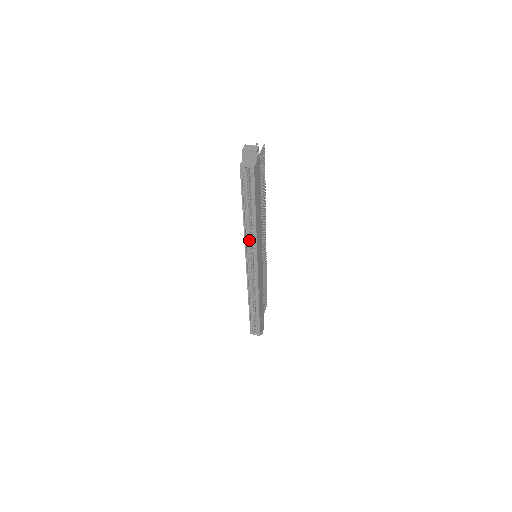
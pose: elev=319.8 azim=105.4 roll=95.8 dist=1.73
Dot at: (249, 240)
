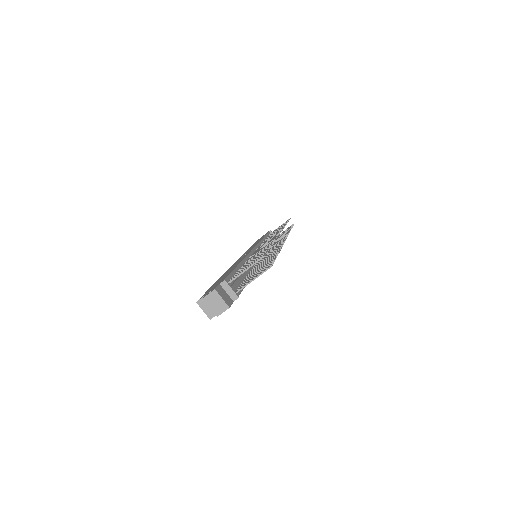
Dot at: occluded
